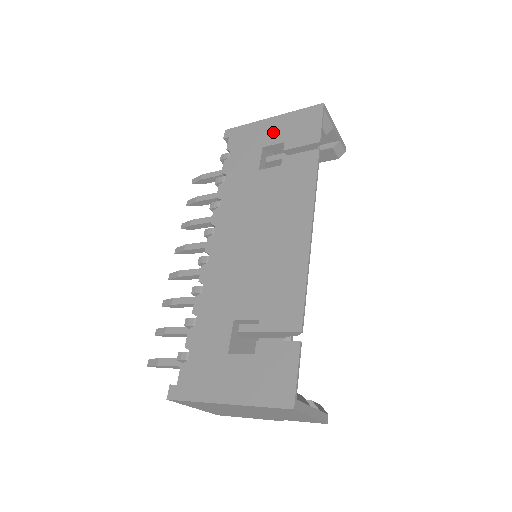
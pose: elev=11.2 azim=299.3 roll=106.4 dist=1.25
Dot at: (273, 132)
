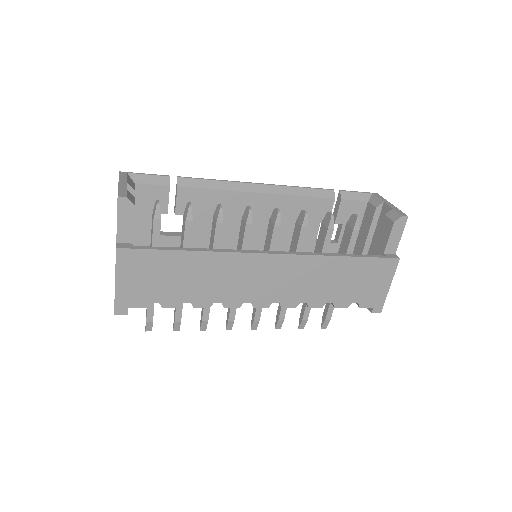
Dot at: occluded
